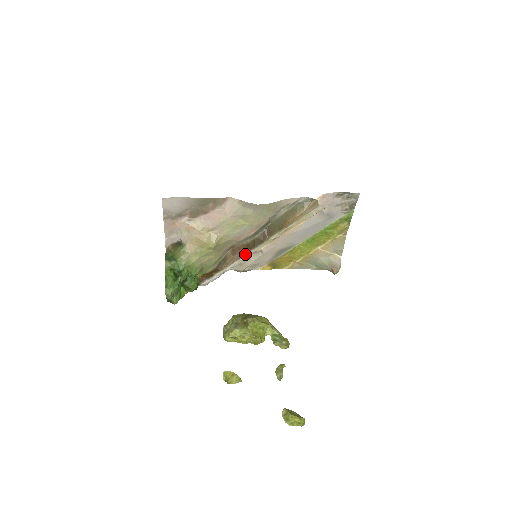
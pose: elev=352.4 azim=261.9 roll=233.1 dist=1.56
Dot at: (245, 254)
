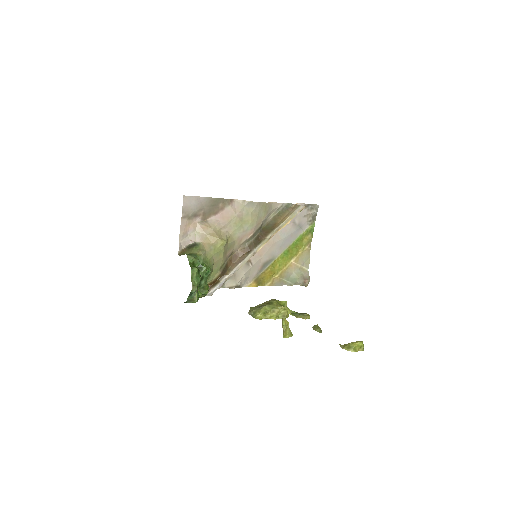
Dot at: (246, 256)
